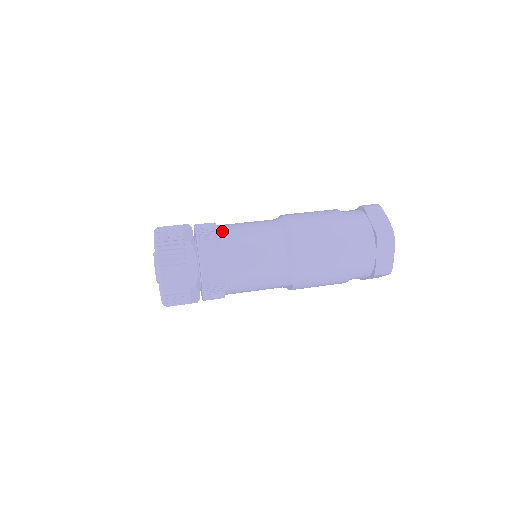
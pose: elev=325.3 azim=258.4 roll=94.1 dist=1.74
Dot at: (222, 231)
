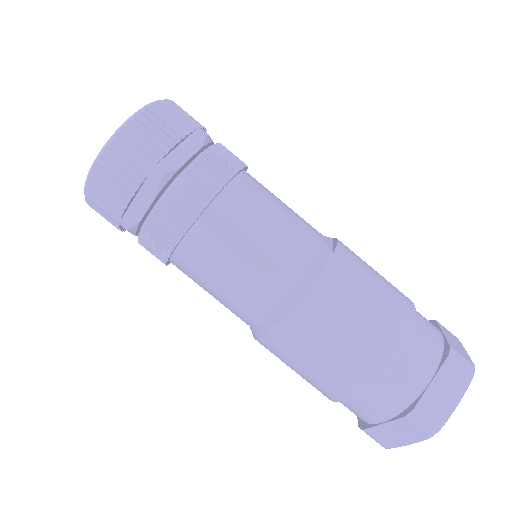
Dot at: (226, 196)
